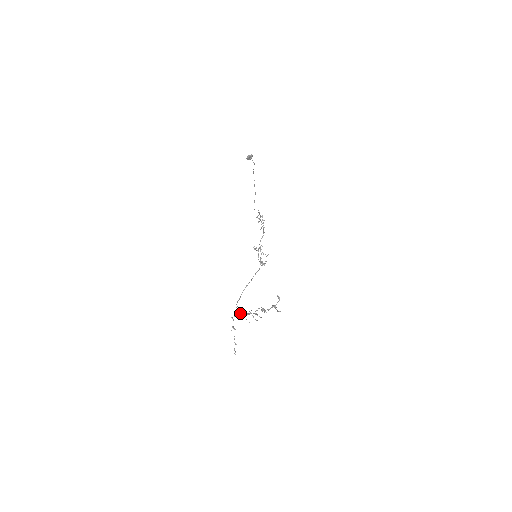
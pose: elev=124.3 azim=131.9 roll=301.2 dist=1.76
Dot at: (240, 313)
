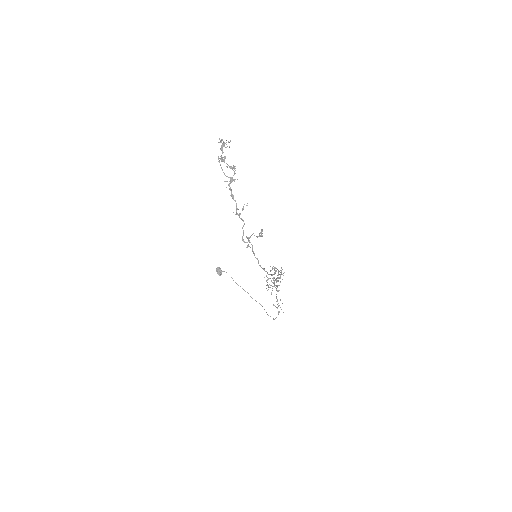
Dot at: occluded
